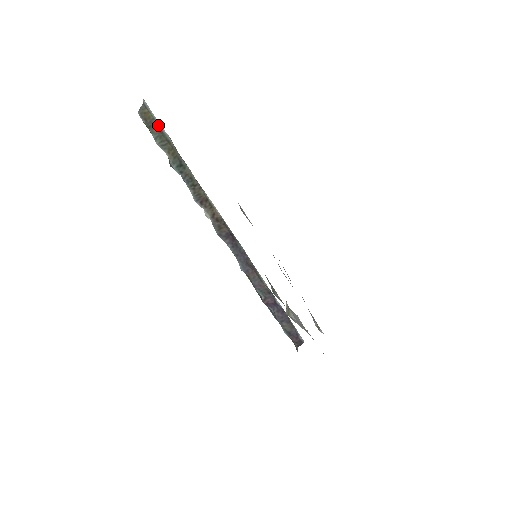
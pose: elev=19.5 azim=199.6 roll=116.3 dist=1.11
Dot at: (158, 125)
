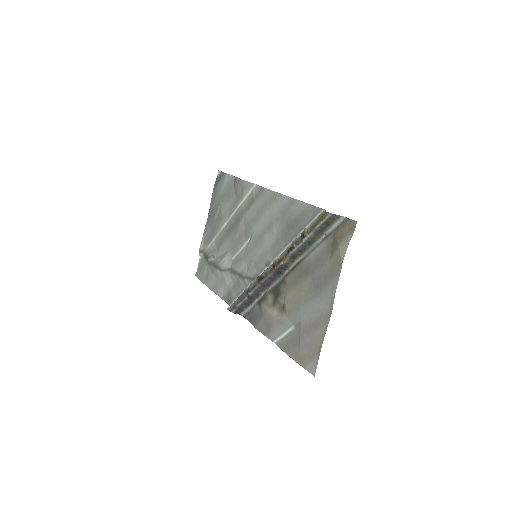
Dot at: (330, 227)
